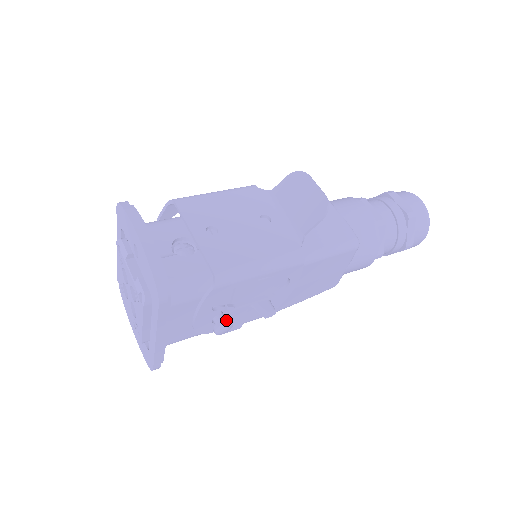
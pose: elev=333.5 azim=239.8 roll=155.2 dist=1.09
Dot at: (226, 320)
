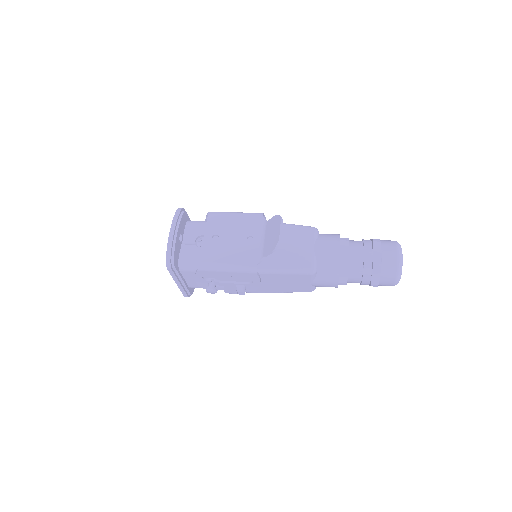
Dot at: (211, 287)
